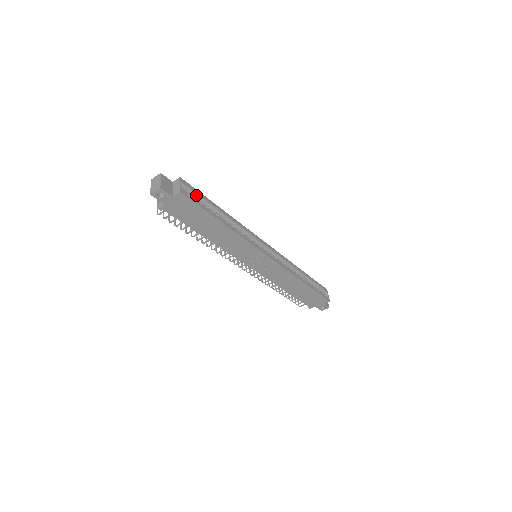
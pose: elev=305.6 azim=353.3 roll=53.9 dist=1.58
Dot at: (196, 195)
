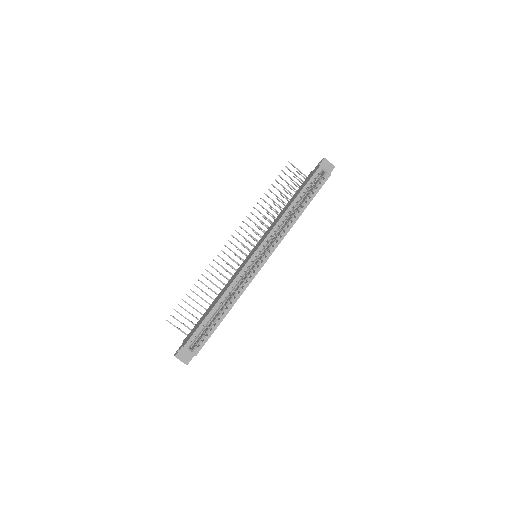
Dot at: (199, 334)
